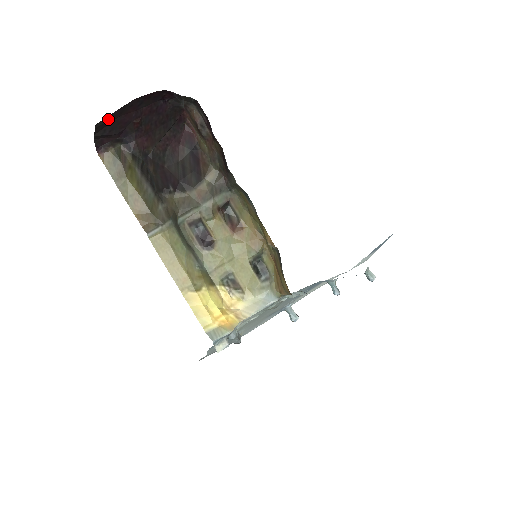
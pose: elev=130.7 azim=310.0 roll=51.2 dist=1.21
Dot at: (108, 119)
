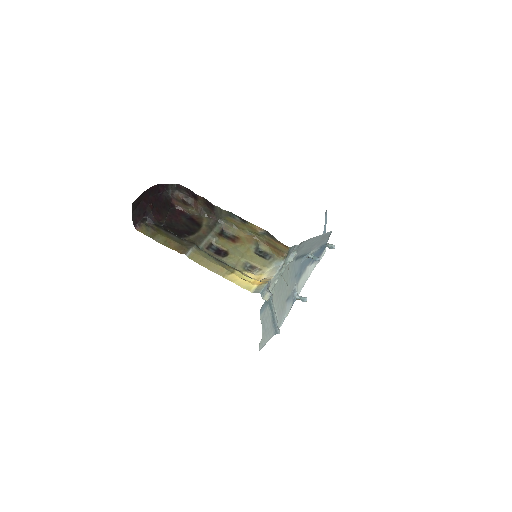
Dot at: (137, 201)
